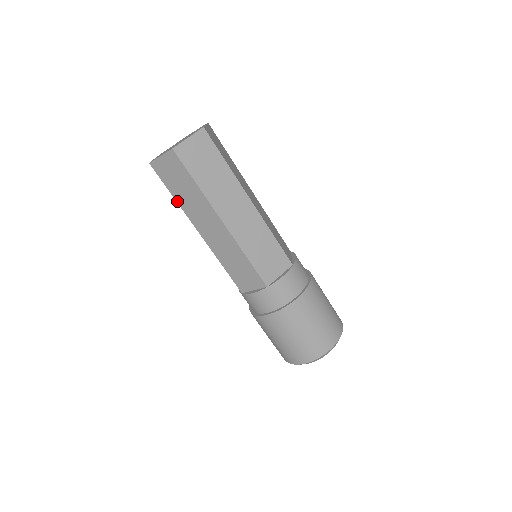
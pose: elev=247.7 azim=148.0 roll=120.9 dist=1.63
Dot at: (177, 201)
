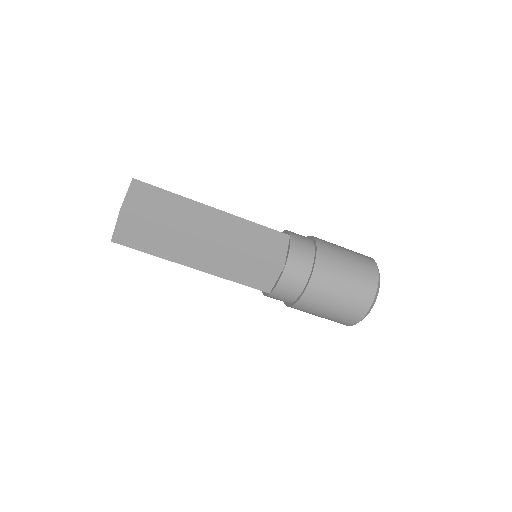
Dot at: occluded
